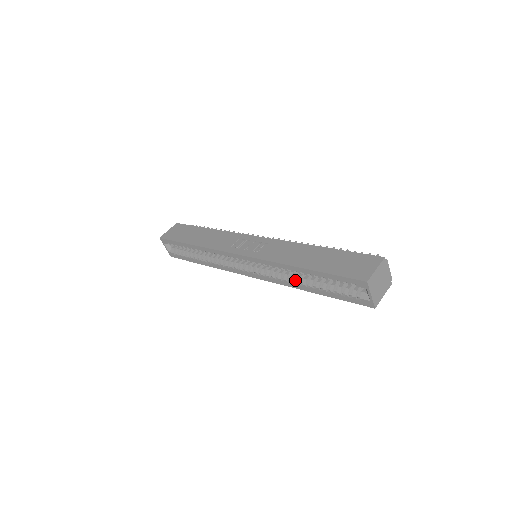
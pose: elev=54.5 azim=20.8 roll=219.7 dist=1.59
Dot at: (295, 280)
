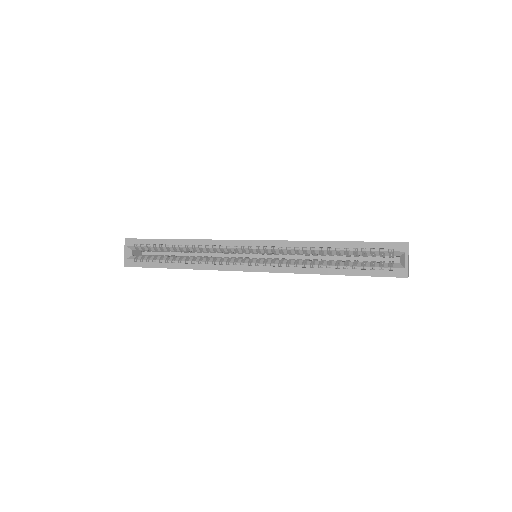
Dot at: (312, 264)
